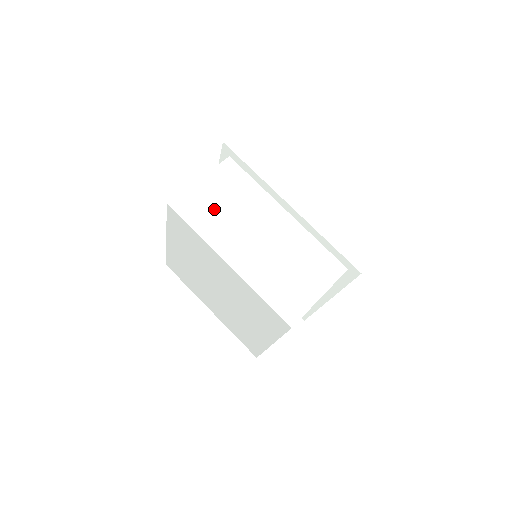
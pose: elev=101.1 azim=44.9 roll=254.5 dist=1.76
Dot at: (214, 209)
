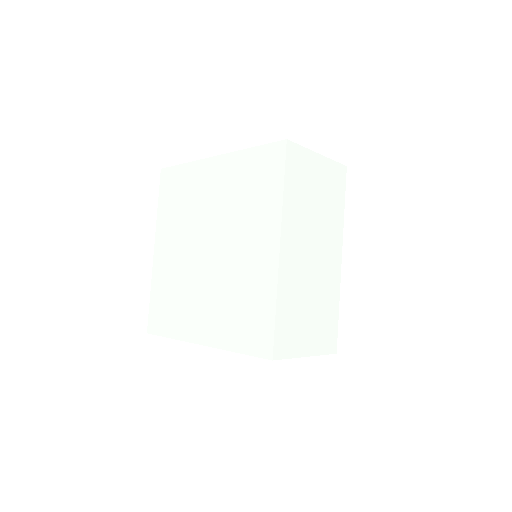
Dot at: (308, 191)
